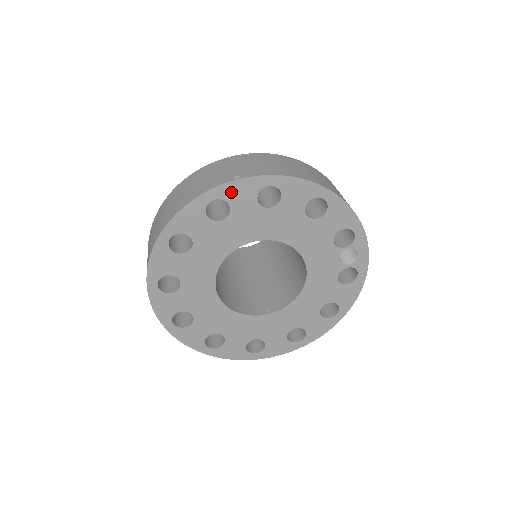
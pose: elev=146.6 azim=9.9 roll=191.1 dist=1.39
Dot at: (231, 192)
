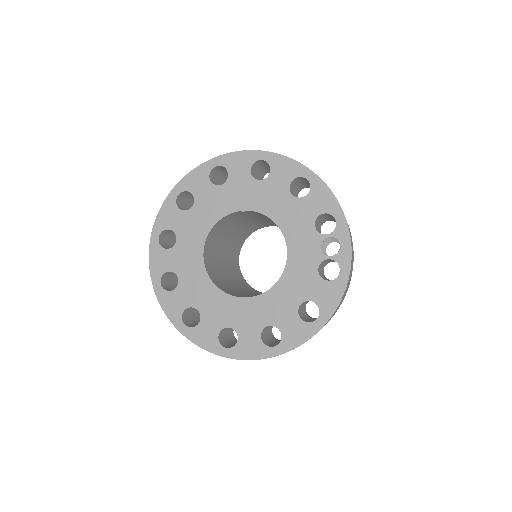
Dot at: (231, 161)
